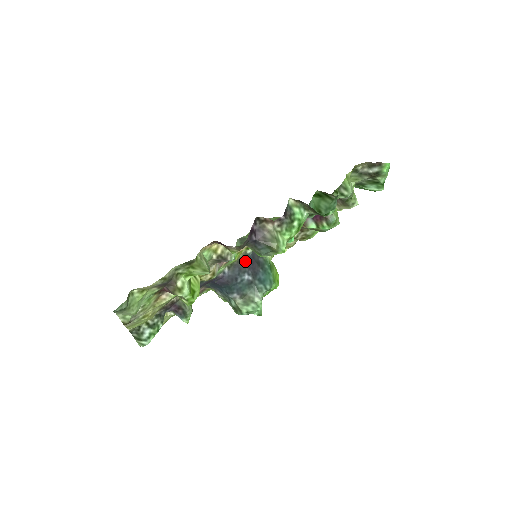
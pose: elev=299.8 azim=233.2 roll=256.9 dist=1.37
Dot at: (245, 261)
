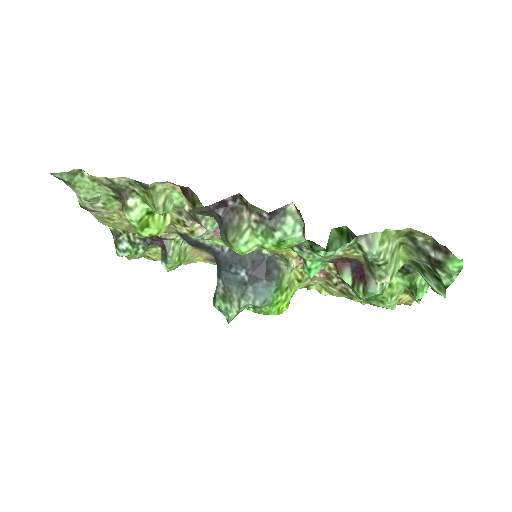
Dot at: (253, 257)
